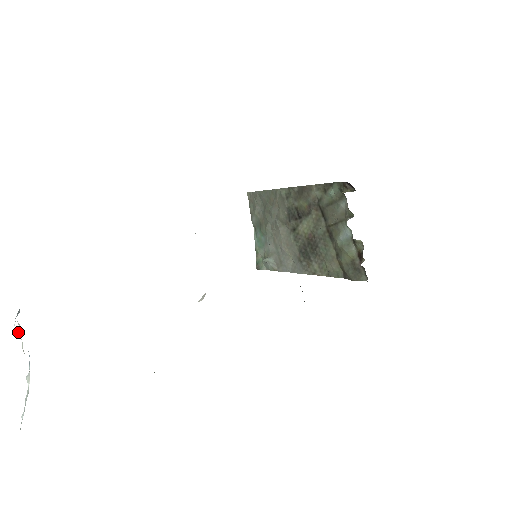
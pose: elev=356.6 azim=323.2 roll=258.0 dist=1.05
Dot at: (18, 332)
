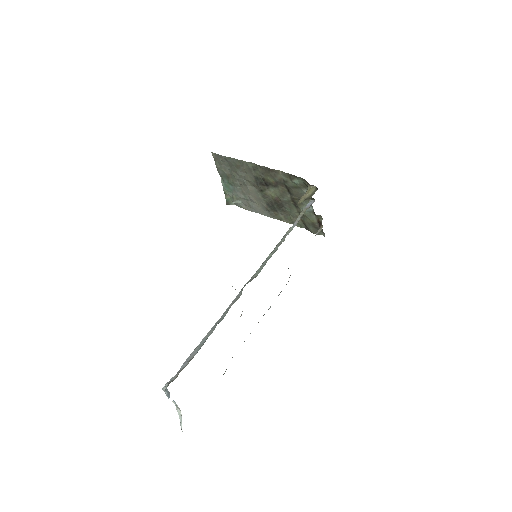
Dot at: occluded
